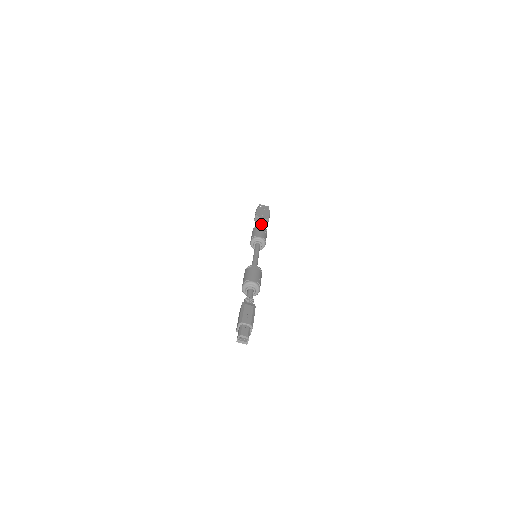
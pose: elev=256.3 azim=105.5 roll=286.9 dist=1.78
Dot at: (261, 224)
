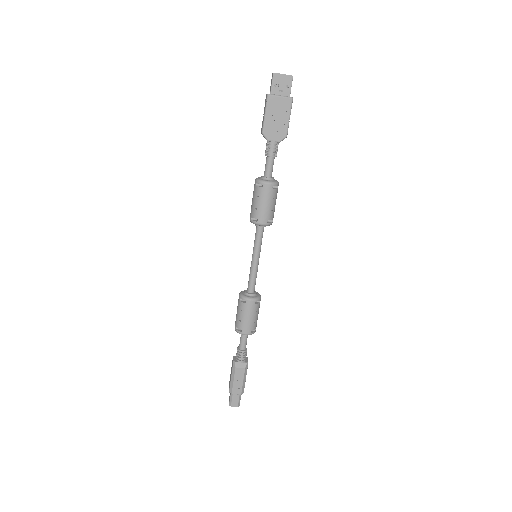
Dot at: (270, 162)
